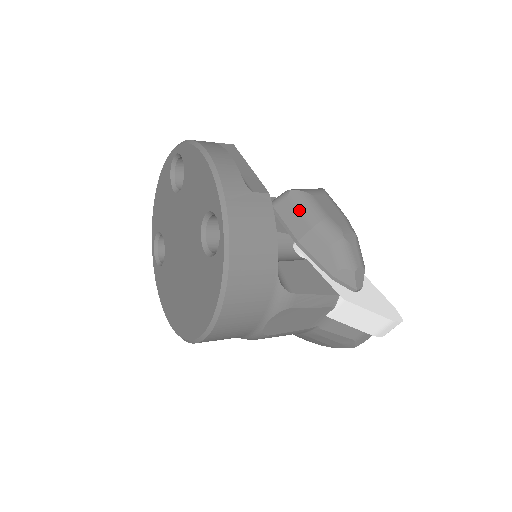
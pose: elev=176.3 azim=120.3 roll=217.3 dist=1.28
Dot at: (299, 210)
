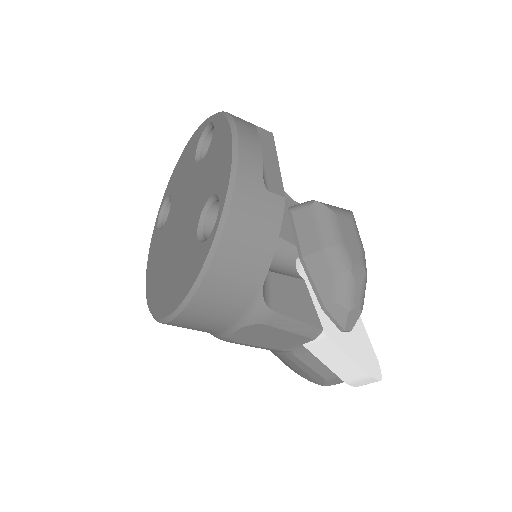
Dot at: (316, 225)
